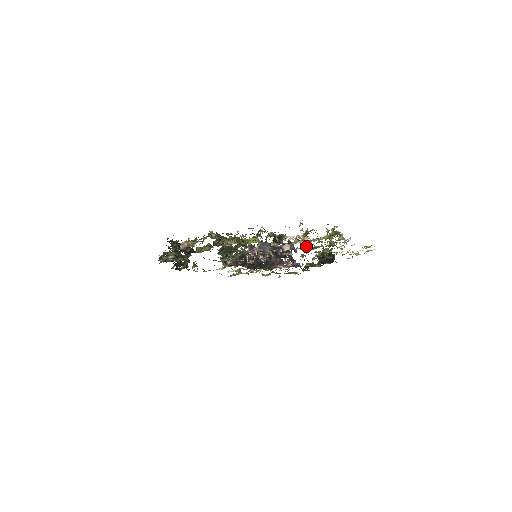
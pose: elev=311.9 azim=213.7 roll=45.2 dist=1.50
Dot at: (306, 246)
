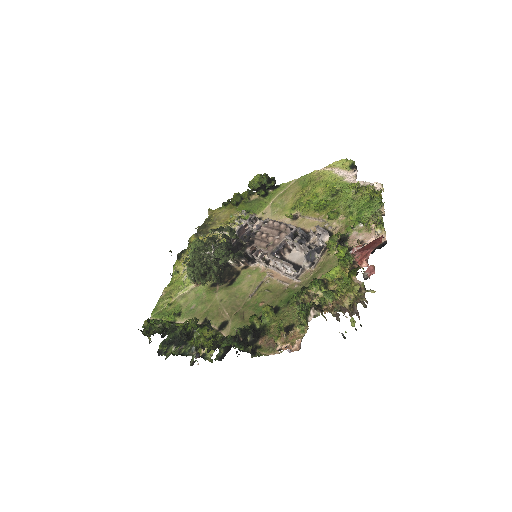
Dot at: (332, 218)
